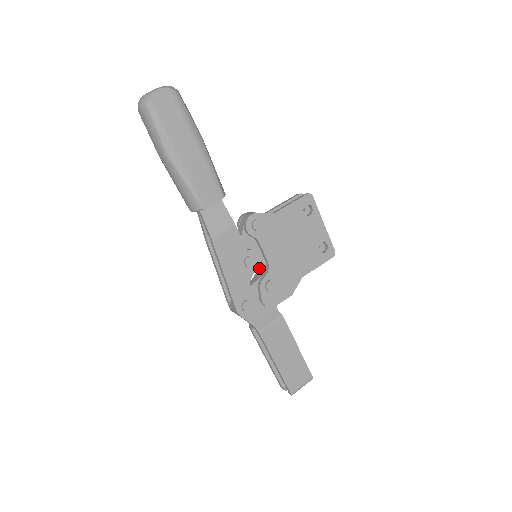
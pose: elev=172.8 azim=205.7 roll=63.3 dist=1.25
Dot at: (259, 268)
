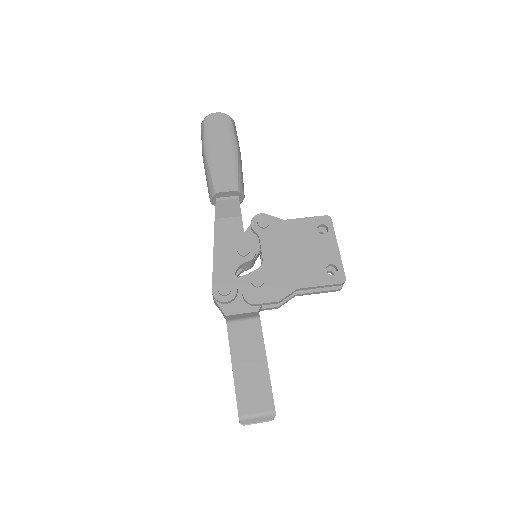
Dot at: occluded
